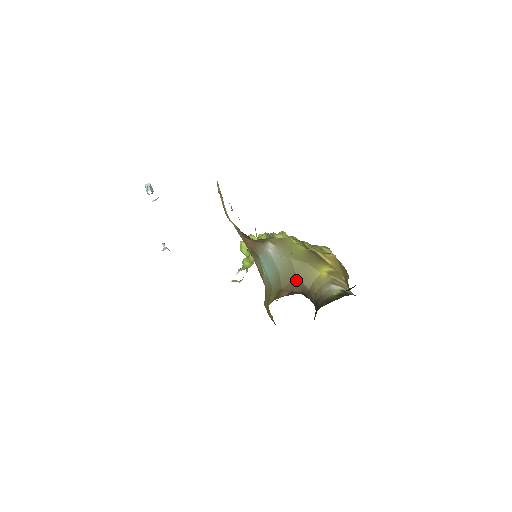
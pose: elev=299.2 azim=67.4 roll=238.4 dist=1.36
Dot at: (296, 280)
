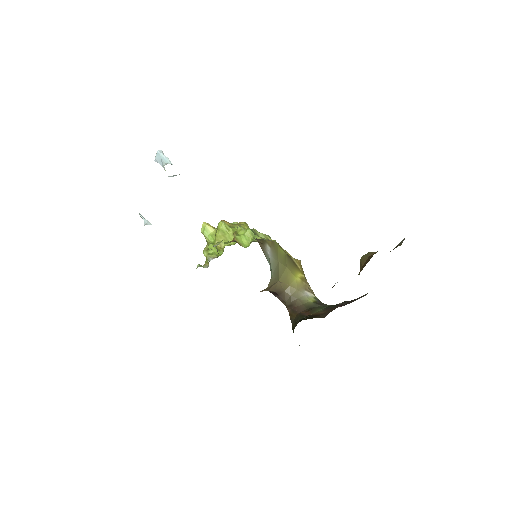
Dot at: (277, 282)
